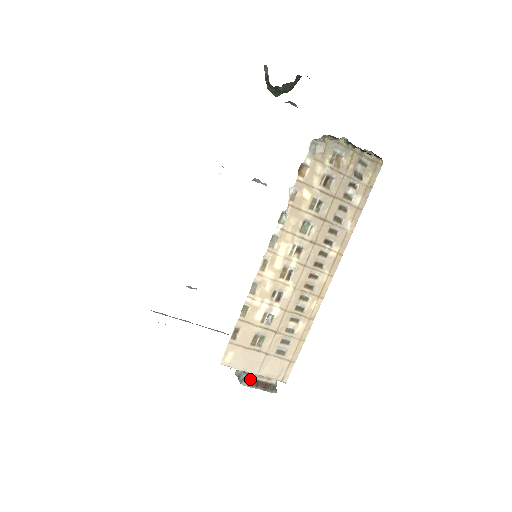
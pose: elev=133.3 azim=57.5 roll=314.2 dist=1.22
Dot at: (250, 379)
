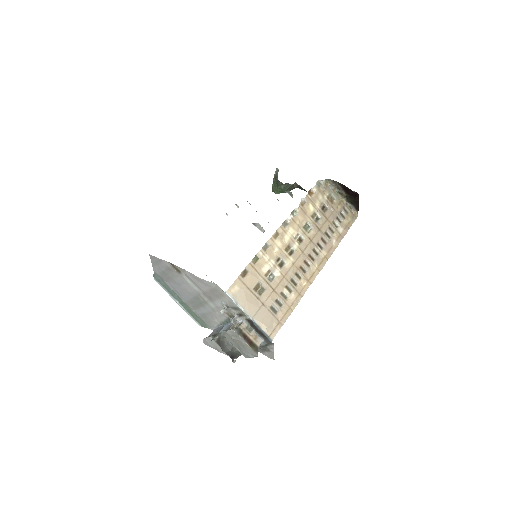
Dot at: (240, 330)
